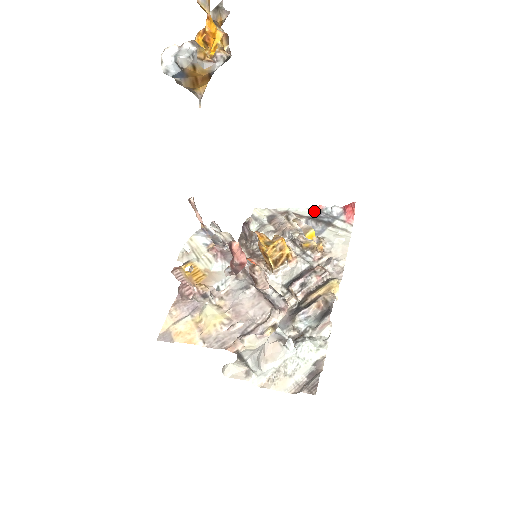
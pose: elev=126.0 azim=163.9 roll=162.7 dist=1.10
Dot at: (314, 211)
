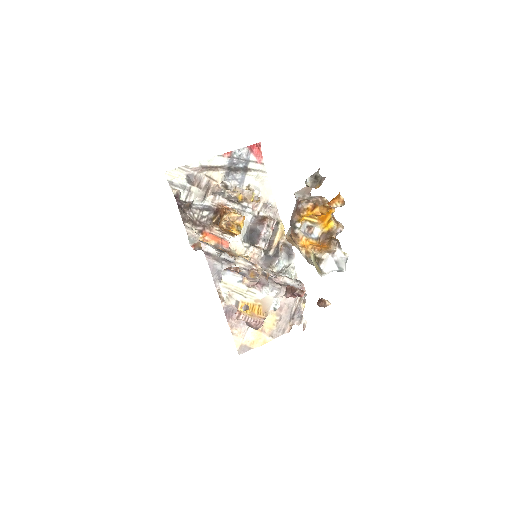
Dot at: (226, 159)
